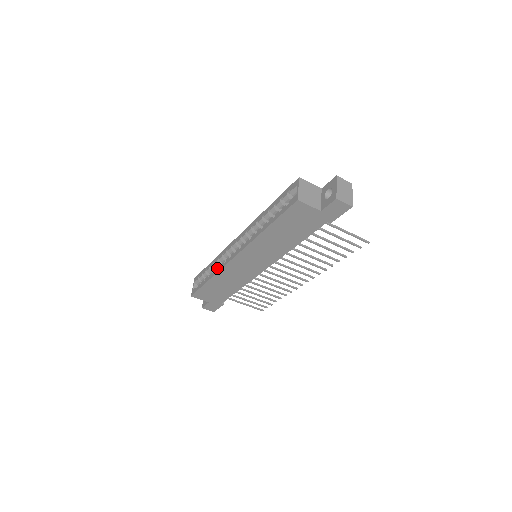
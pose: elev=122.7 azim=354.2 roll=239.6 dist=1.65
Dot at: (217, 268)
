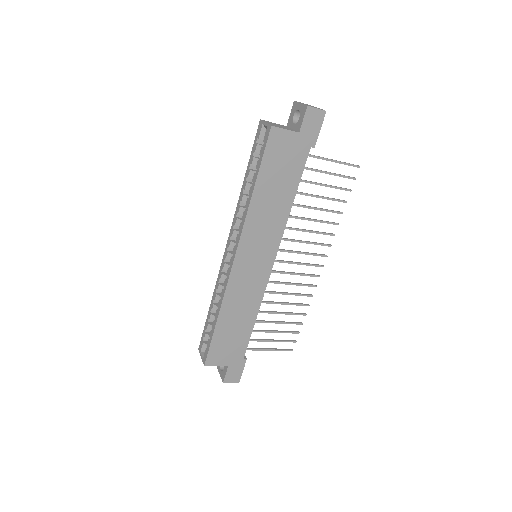
Dot at: occluded
